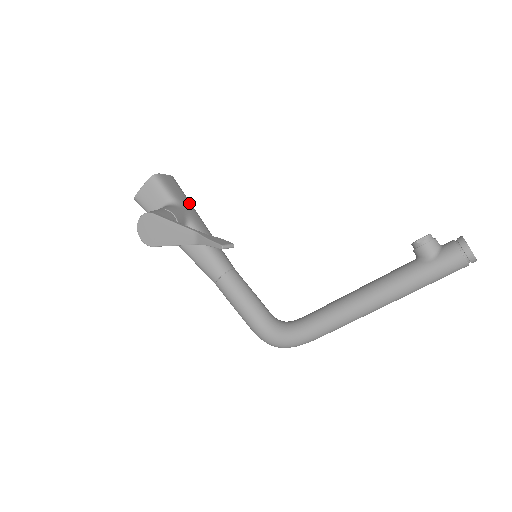
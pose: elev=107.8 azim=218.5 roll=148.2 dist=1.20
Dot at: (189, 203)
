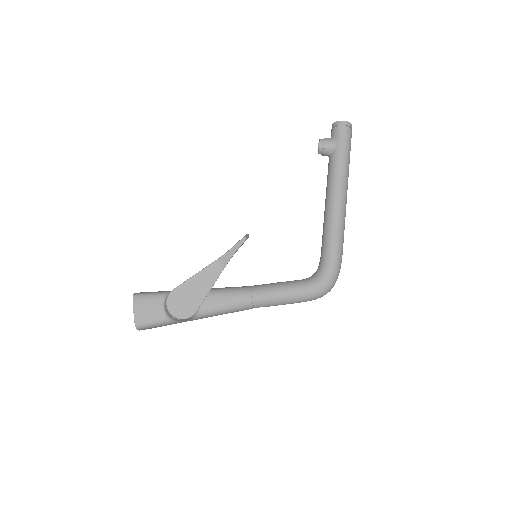
Dot at: occluded
